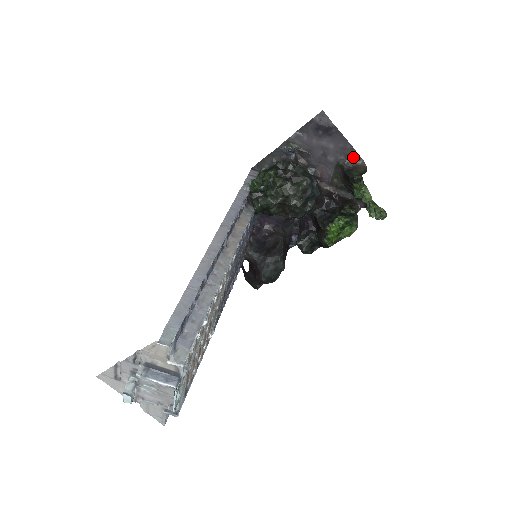
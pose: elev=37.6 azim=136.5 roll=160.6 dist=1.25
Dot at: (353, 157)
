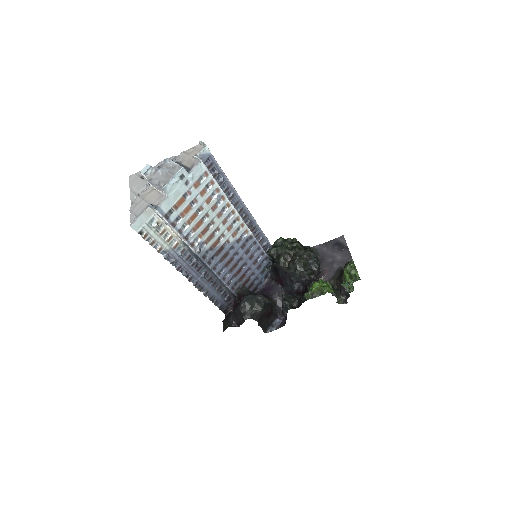
Dot at: occluded
